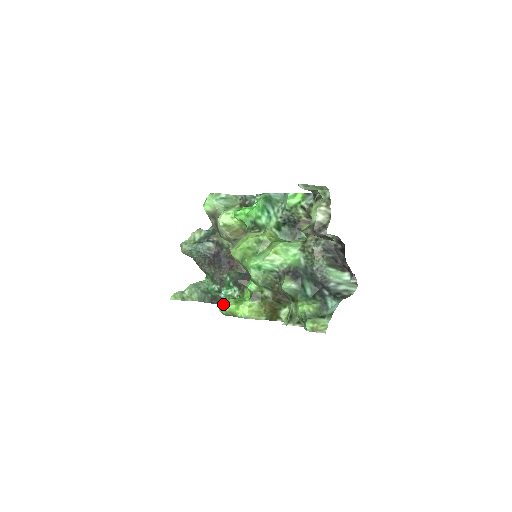
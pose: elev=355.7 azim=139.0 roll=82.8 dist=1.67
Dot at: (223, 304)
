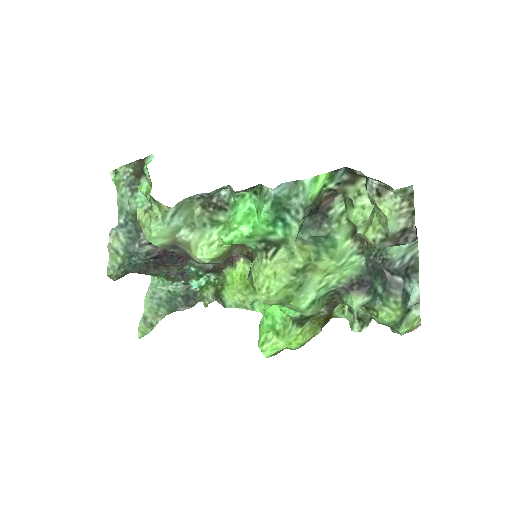
Dot at: (265, 348)
